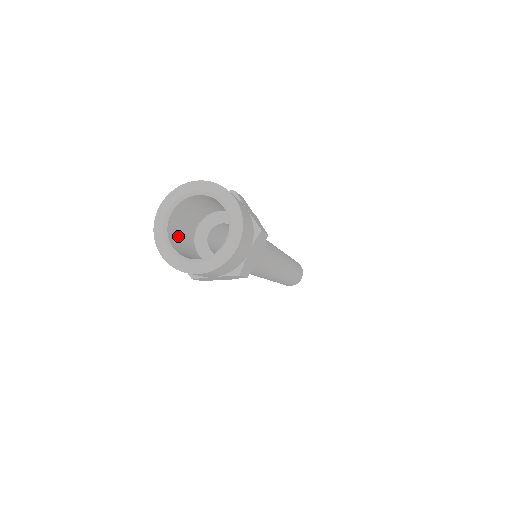
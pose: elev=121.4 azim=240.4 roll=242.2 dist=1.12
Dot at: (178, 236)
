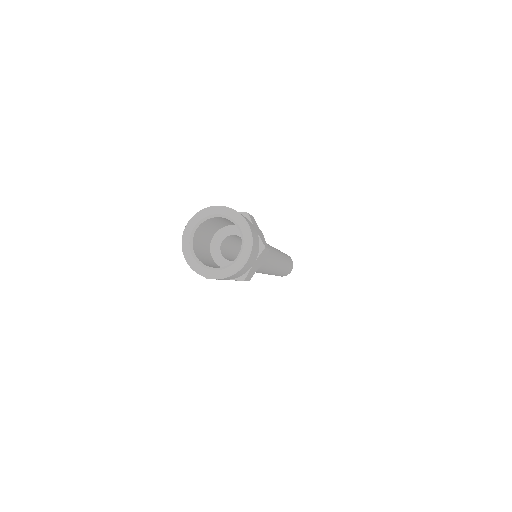
Dot at: (211, 266)
